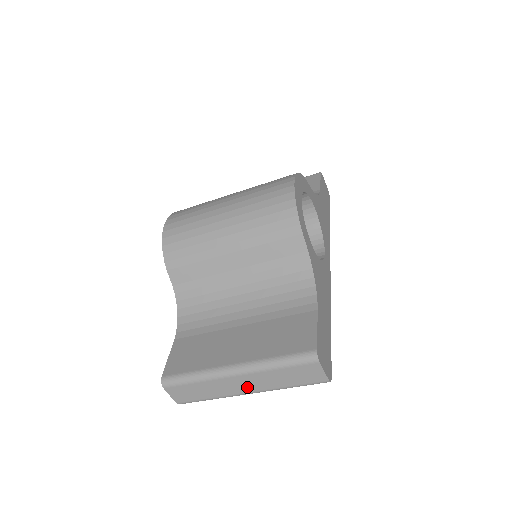
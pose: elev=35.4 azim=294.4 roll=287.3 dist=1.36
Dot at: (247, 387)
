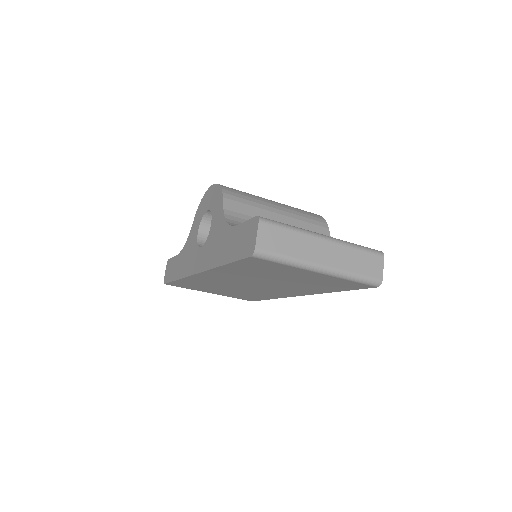
Dot at: (326, 258)
